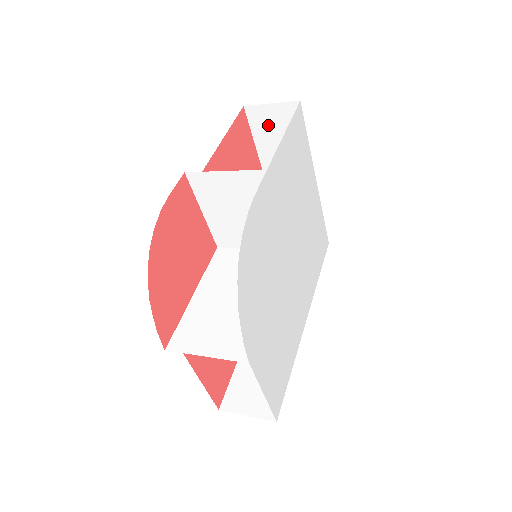
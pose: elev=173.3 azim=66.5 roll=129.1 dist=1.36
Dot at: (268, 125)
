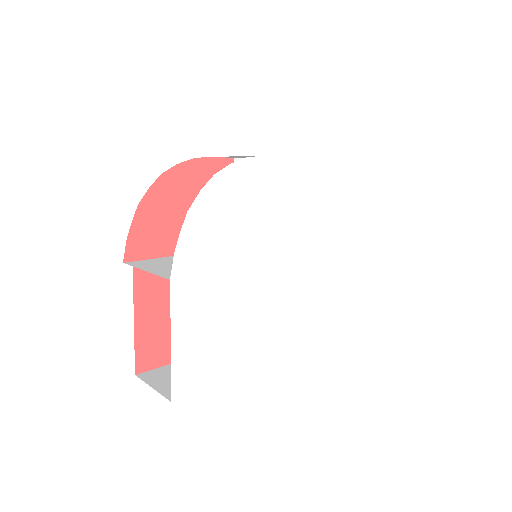
Dot at: occluded
